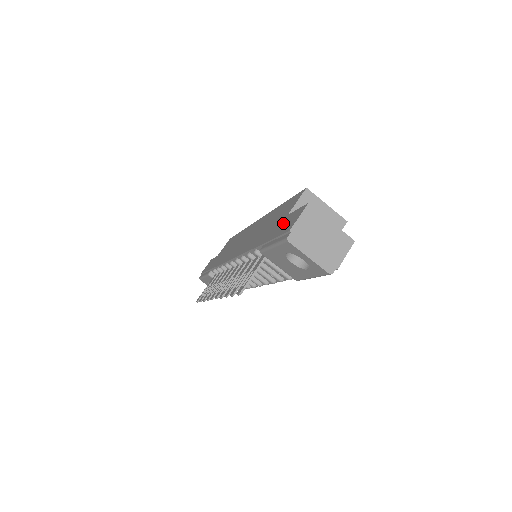
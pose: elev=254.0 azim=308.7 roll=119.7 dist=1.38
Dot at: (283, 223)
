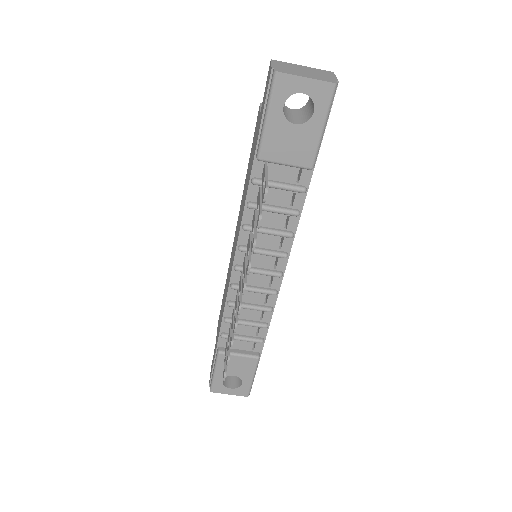
Dot at: (261, 112)
